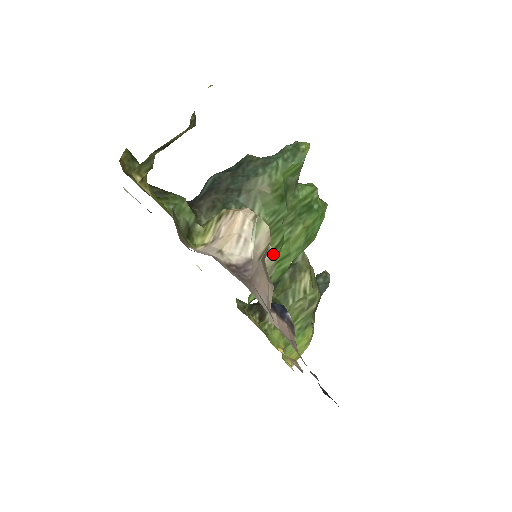
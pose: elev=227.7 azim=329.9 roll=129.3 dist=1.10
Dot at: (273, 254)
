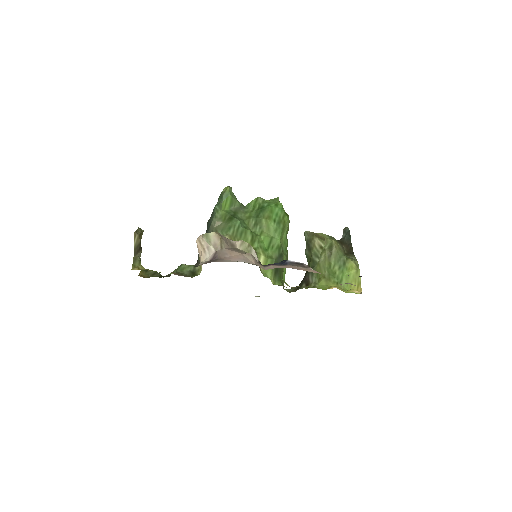
Dot at: (240, 242)
